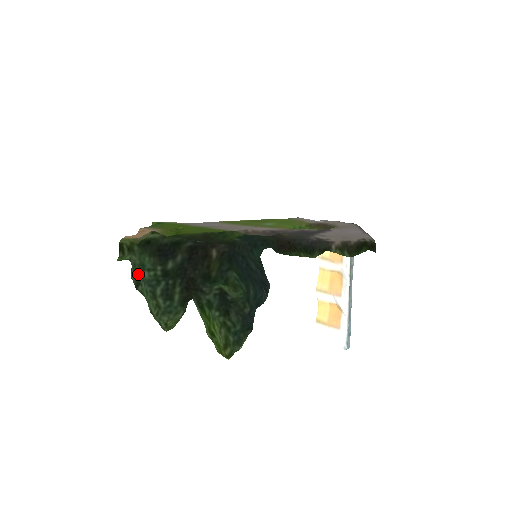
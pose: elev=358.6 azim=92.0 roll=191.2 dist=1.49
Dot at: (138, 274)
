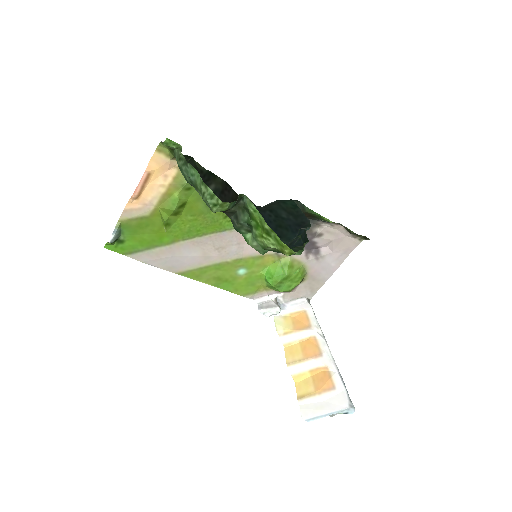
Dot at: (181, 163)
